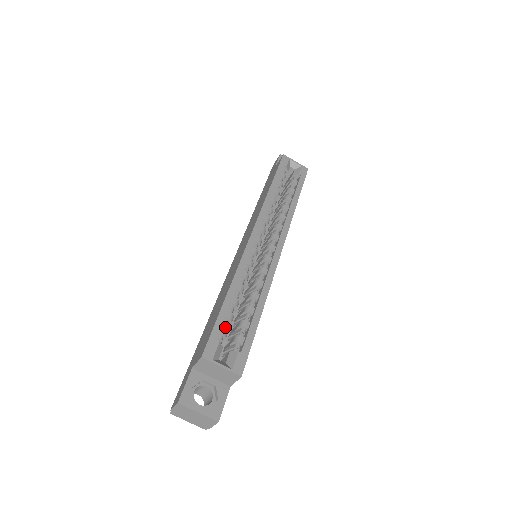
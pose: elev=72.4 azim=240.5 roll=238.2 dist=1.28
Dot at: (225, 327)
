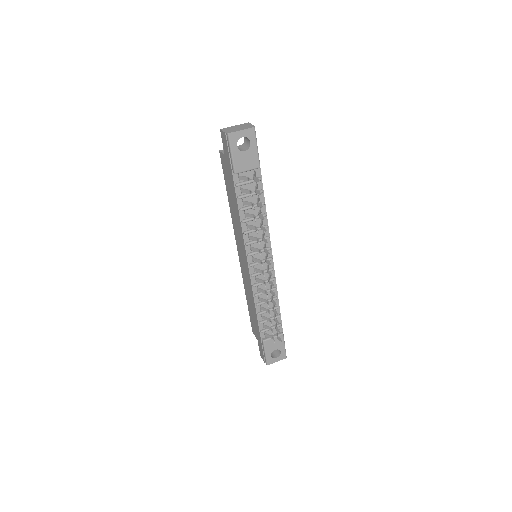
Dot at: occluded
